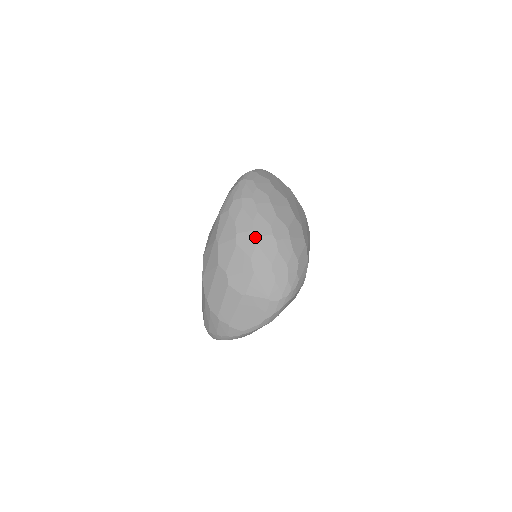
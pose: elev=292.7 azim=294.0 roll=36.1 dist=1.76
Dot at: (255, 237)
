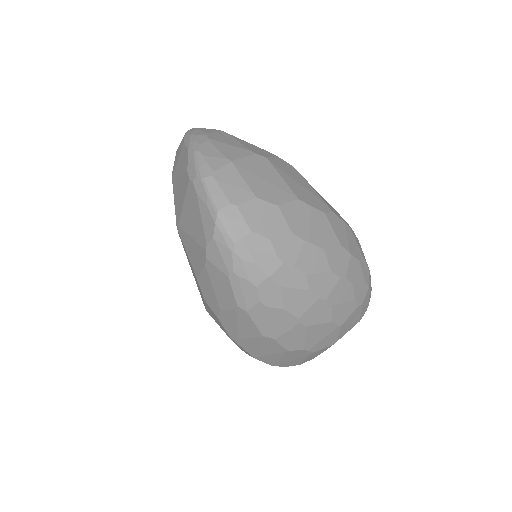
Dot at: (325, 302)
